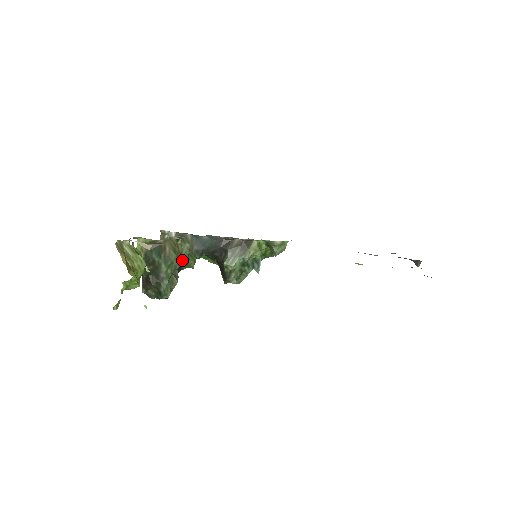
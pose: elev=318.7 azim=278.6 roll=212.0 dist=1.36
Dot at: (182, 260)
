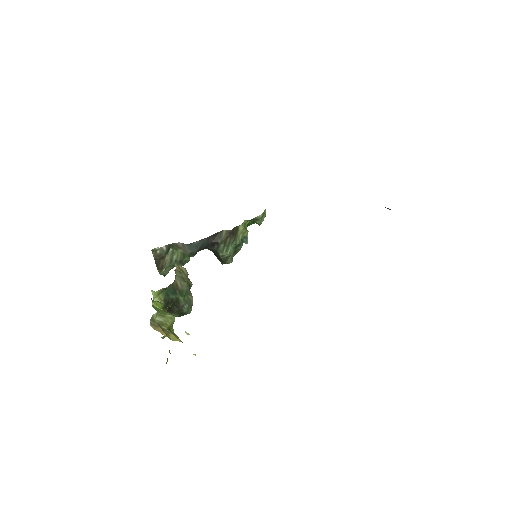
Dot at: (180, 264)
